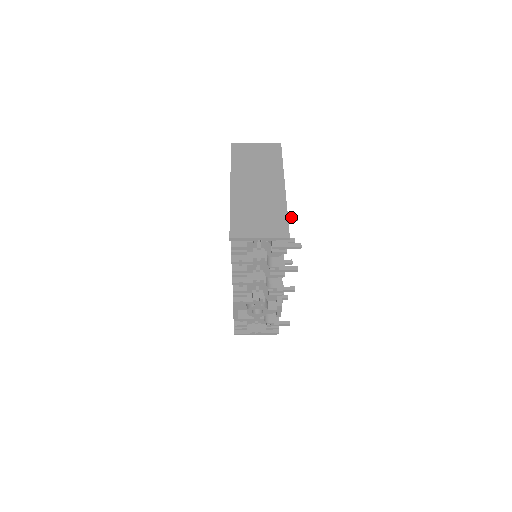
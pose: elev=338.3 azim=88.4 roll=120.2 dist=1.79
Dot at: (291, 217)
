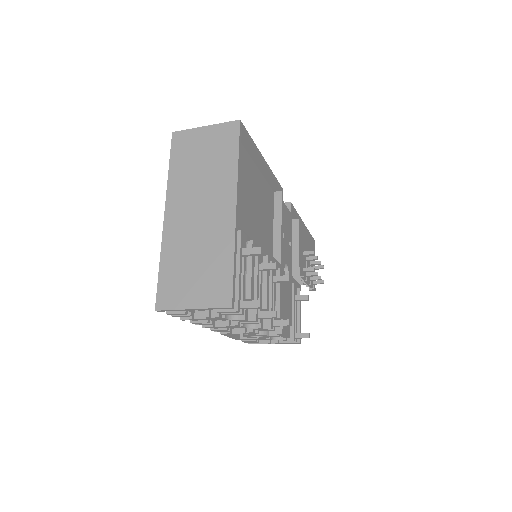
Dot at: (251, 252)
